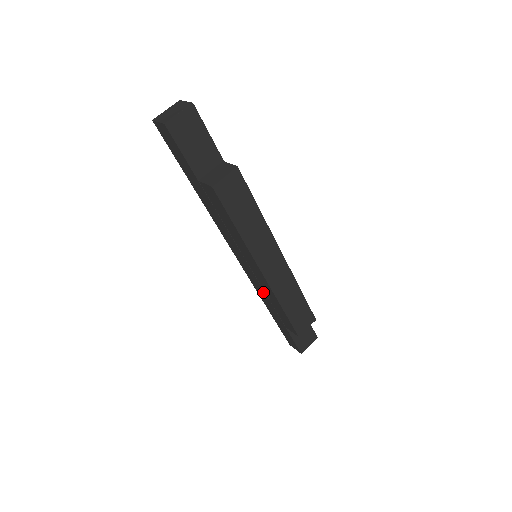
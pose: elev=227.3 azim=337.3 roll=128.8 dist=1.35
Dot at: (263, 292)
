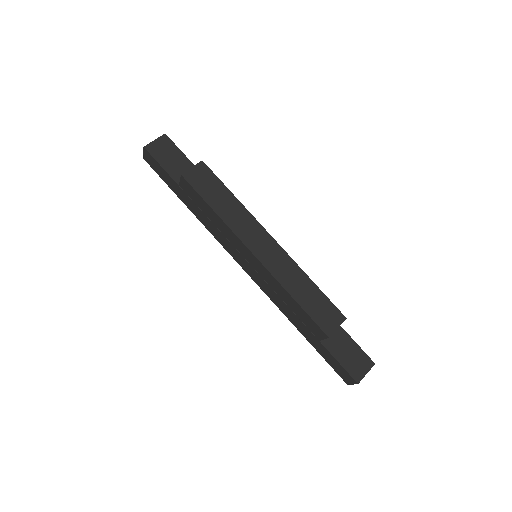
Dot at: (277, 297)
